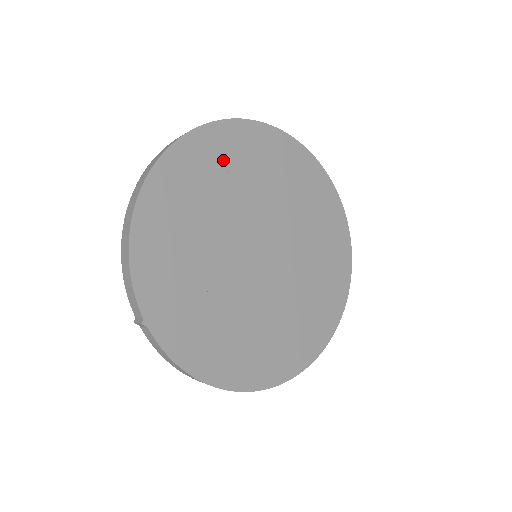
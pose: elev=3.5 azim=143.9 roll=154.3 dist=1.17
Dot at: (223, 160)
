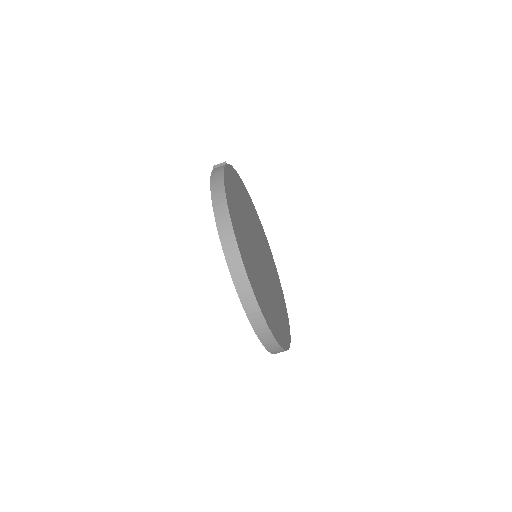
Dot at: (264, 240)
